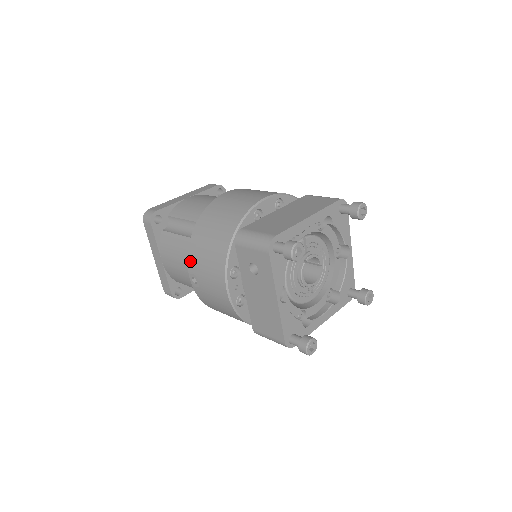
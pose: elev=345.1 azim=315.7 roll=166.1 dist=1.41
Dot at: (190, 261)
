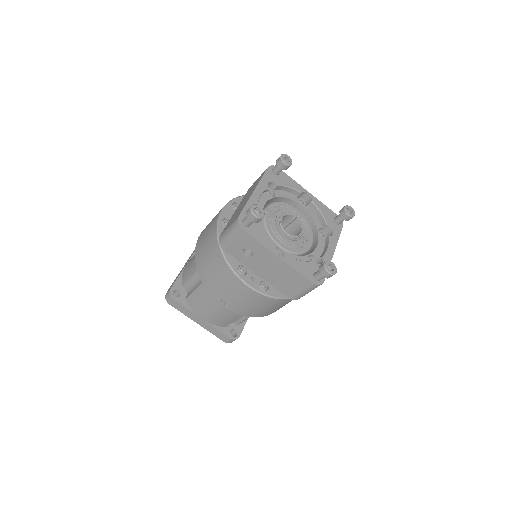
Dot at: (213, 294)
